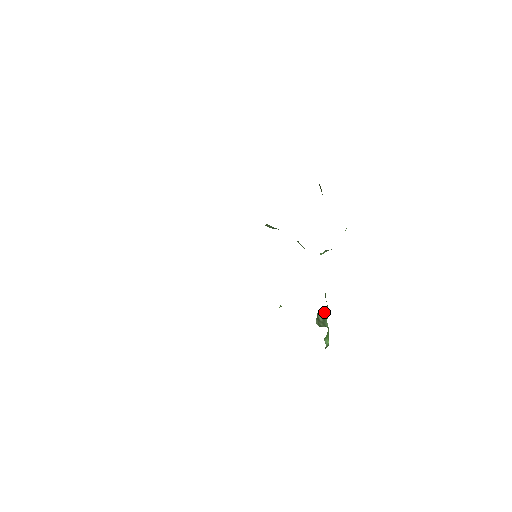
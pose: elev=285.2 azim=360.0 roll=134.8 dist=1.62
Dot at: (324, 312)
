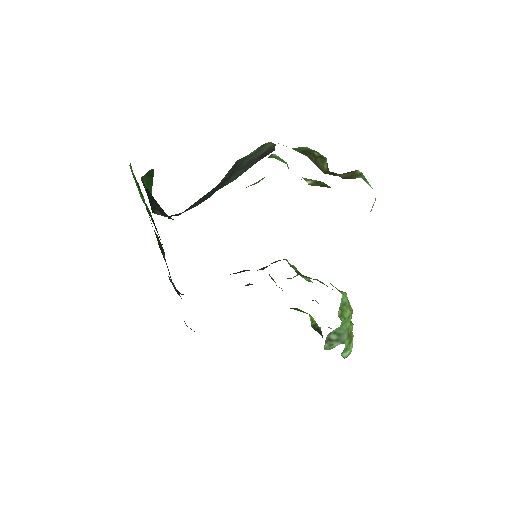
Dot at: (338, 328)
